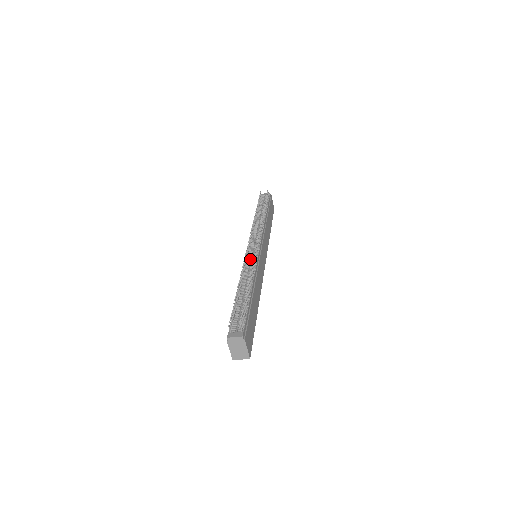
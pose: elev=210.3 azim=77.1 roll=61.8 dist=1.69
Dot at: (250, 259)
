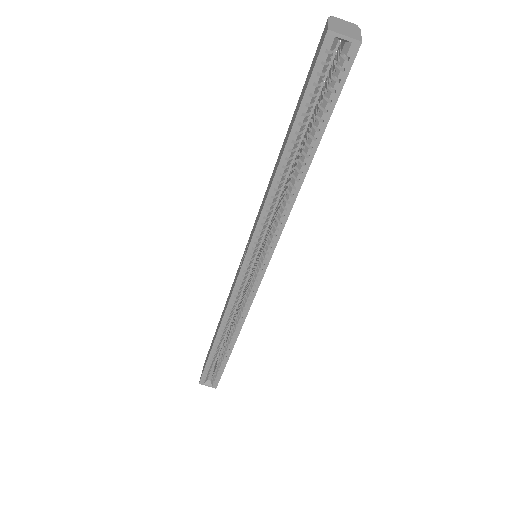
Dot at: occluded
